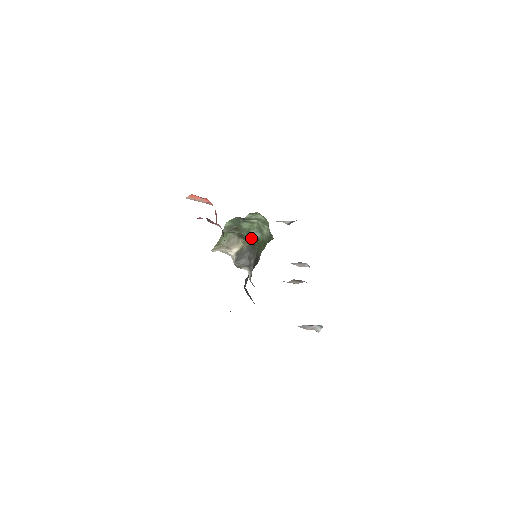
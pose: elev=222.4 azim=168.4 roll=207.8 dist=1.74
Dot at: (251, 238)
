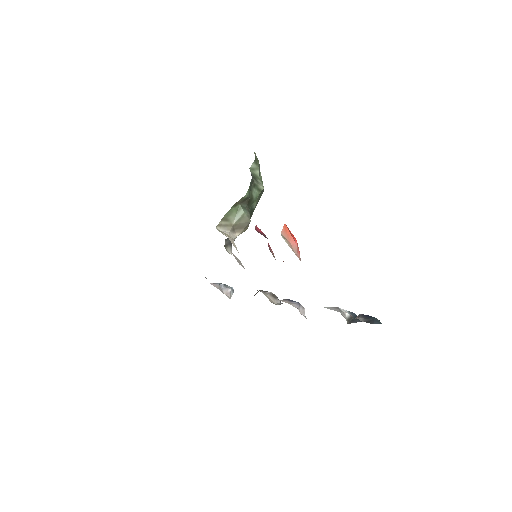
Dot at: (250, 211)
